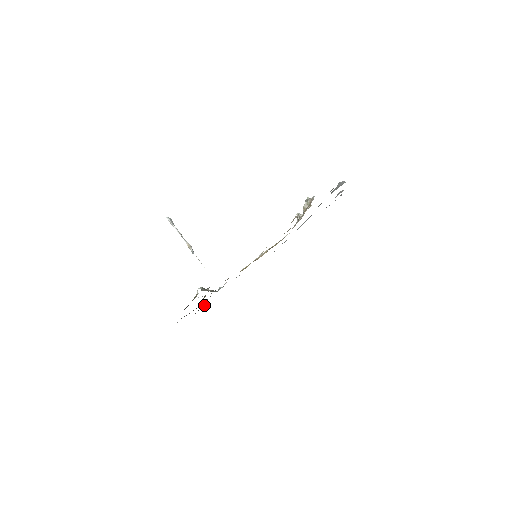
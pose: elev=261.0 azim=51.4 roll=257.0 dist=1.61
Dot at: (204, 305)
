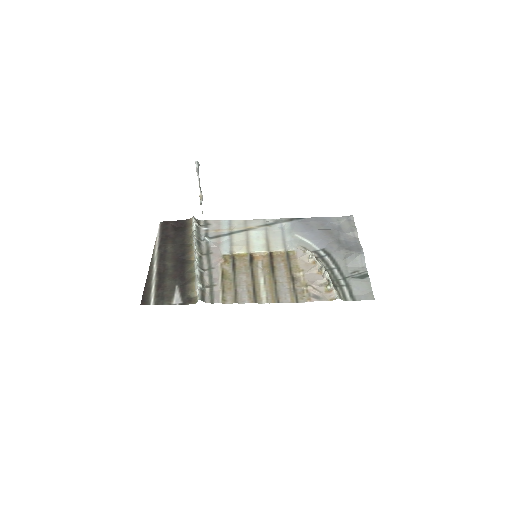
Dot at: (180, 225)
